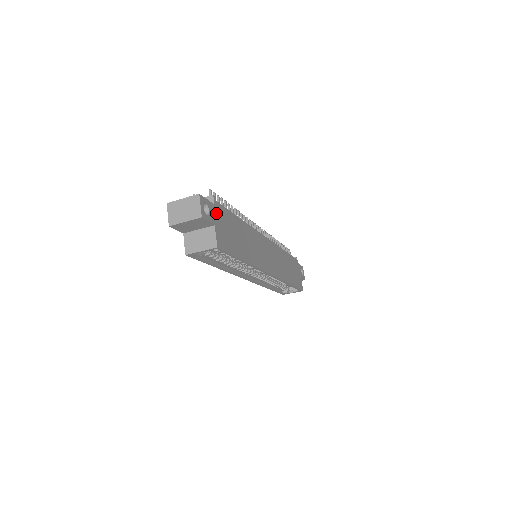
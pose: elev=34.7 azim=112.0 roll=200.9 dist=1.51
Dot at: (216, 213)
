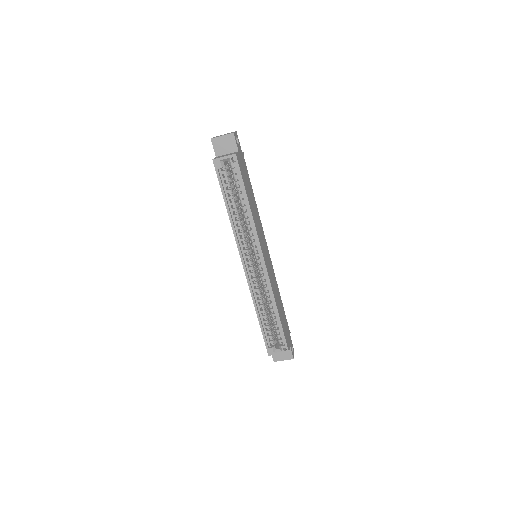
Dot at: (241, 155)
